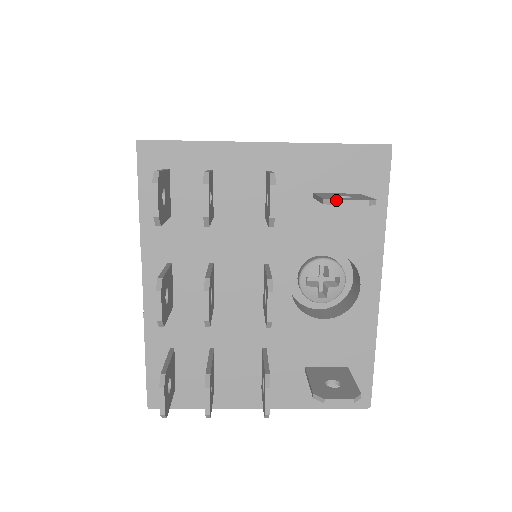
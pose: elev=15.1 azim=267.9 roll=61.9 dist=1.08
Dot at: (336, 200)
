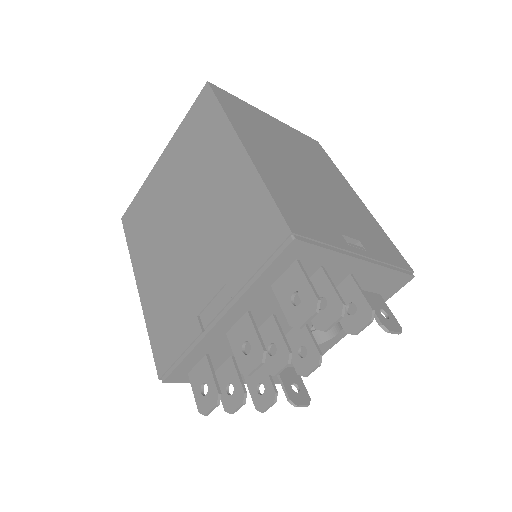
Dot at: (390, 331)
